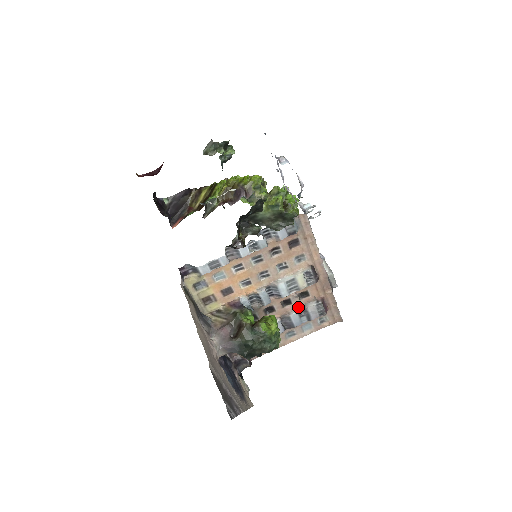
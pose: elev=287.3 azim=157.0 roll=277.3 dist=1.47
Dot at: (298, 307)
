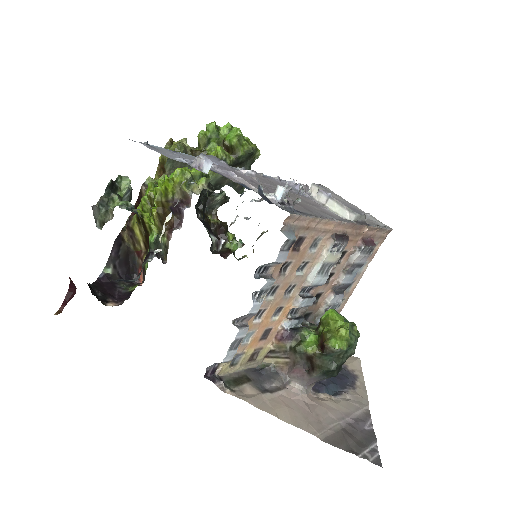
Dot at: (342, 268)
